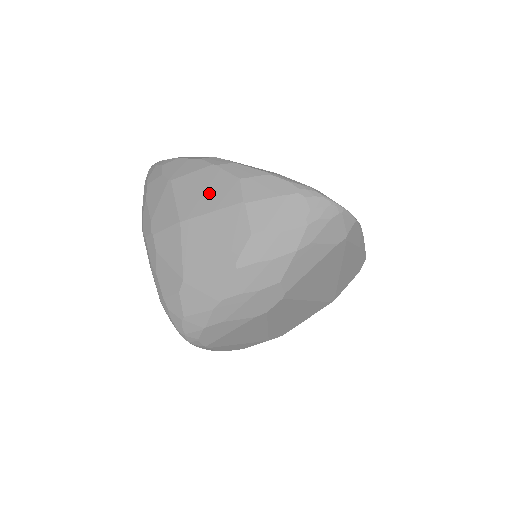
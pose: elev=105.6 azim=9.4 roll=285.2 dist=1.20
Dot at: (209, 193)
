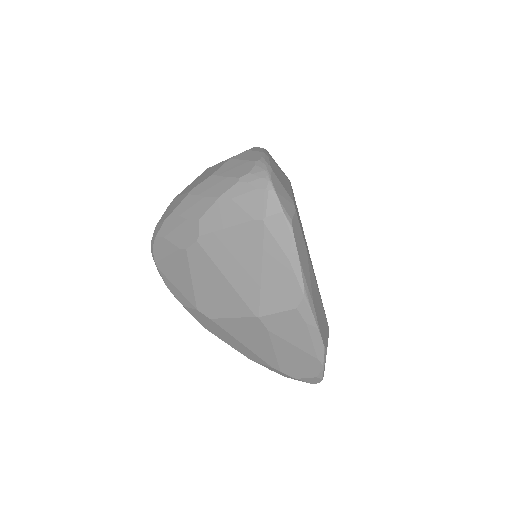
Dot at: occluded
